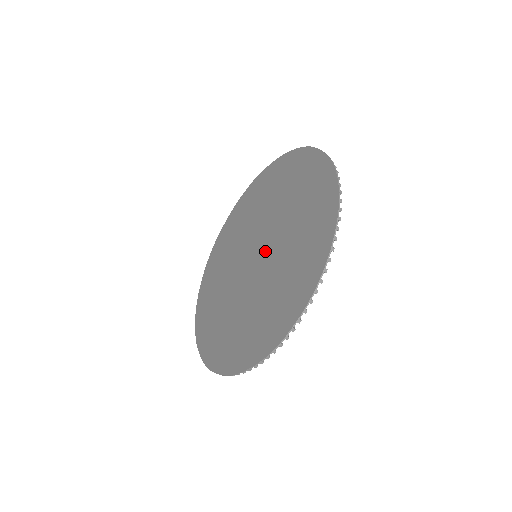
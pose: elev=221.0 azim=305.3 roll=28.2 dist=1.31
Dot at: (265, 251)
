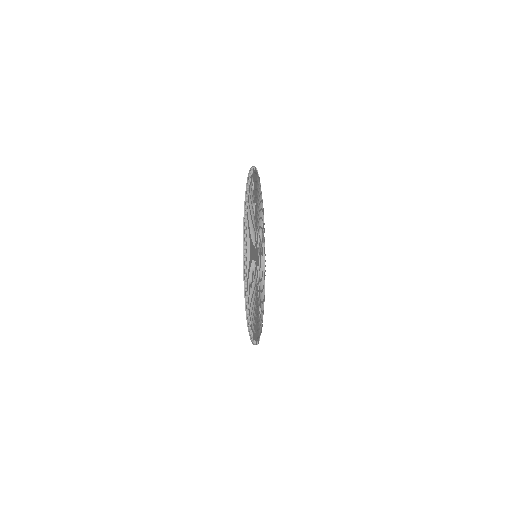
Dot at: occluded
